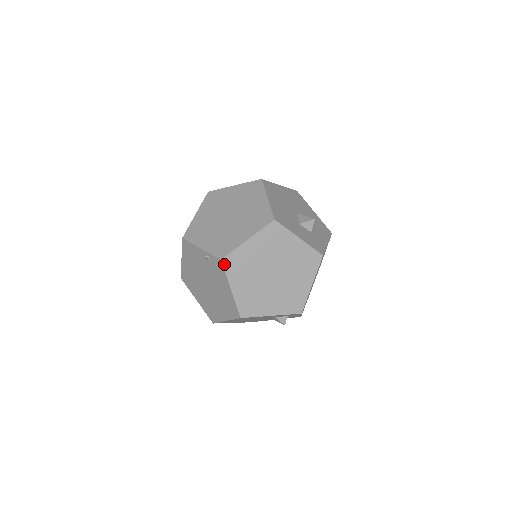
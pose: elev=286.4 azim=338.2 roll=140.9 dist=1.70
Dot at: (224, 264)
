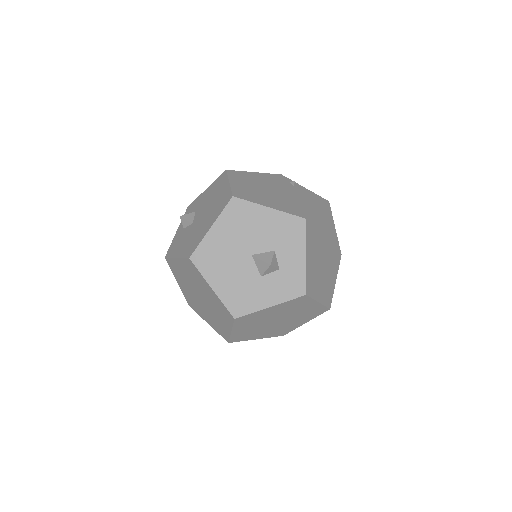
Dot at: occluded
